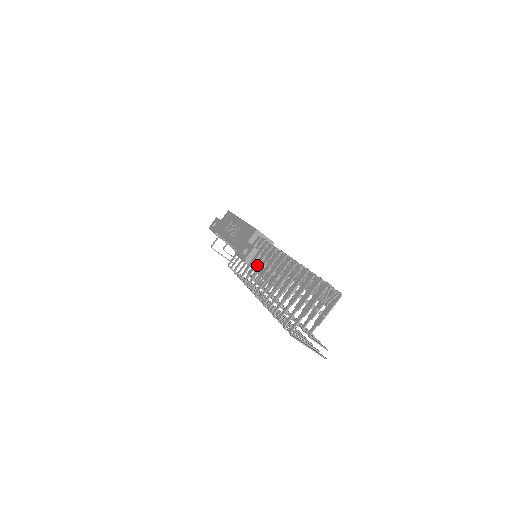
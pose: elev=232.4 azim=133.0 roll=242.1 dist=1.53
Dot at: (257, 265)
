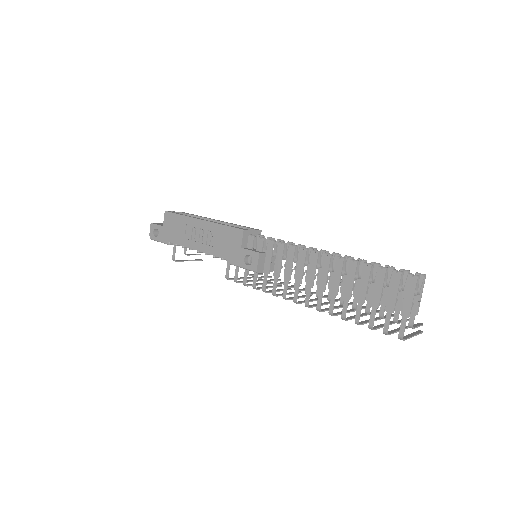
Dot at: (279, 272)
